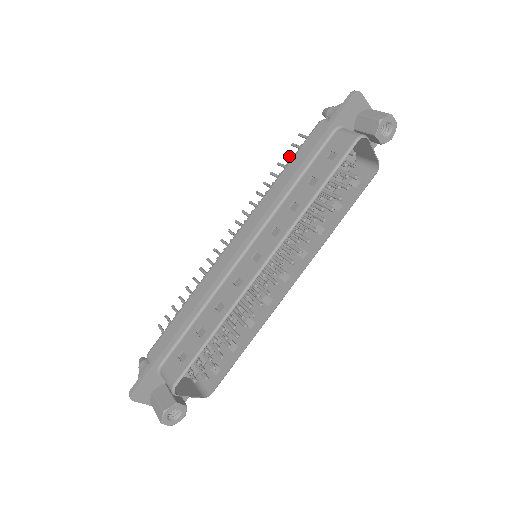
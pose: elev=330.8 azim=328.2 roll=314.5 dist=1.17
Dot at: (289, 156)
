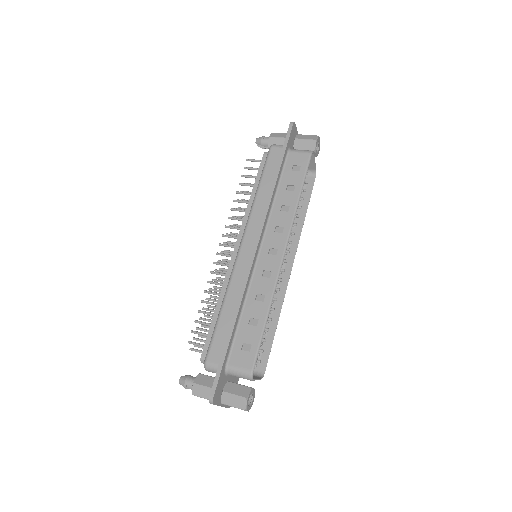
Dot at: (248, 176)
